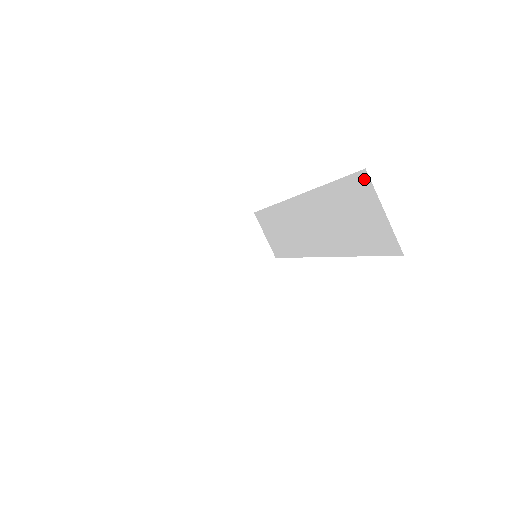
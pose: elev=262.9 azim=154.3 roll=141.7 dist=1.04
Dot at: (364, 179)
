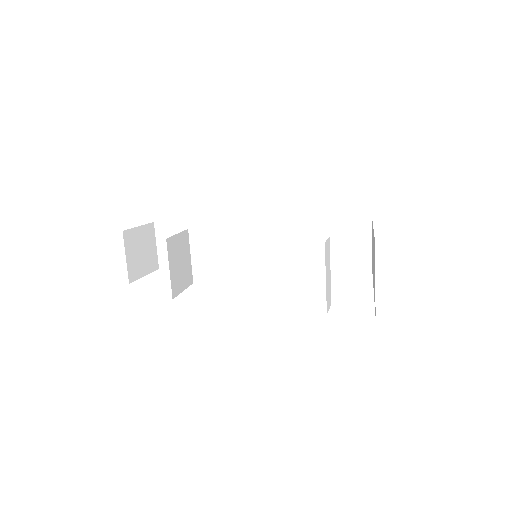
Dot at: (366, 222)
